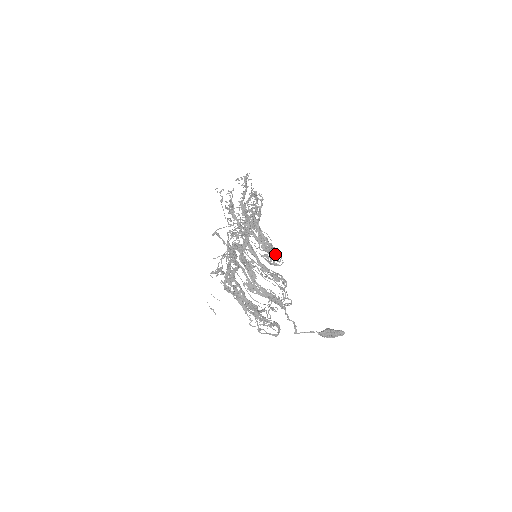
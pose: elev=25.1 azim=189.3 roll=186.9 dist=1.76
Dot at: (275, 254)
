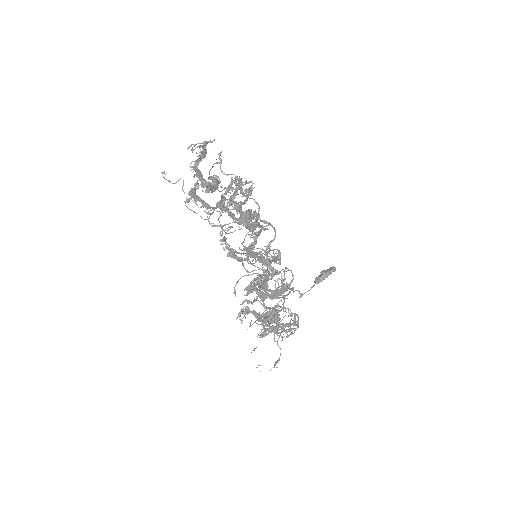
Dot at: occluded
